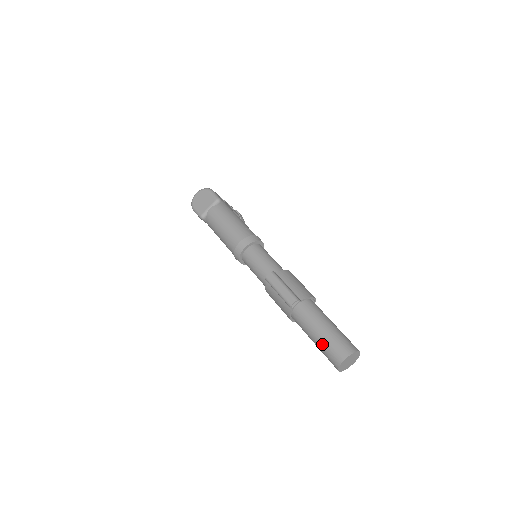
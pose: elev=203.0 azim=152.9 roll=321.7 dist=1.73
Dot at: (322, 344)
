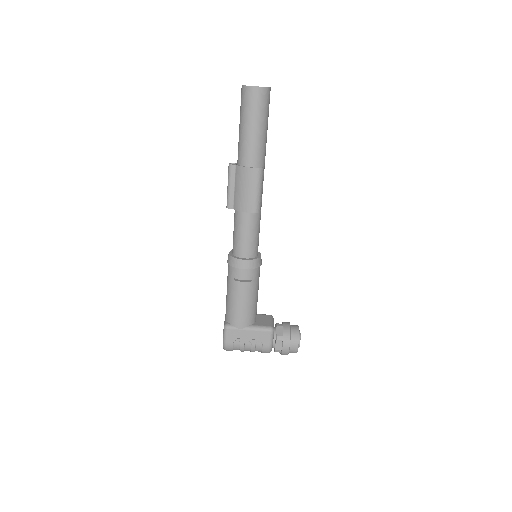
Dot at: (241, 115)
